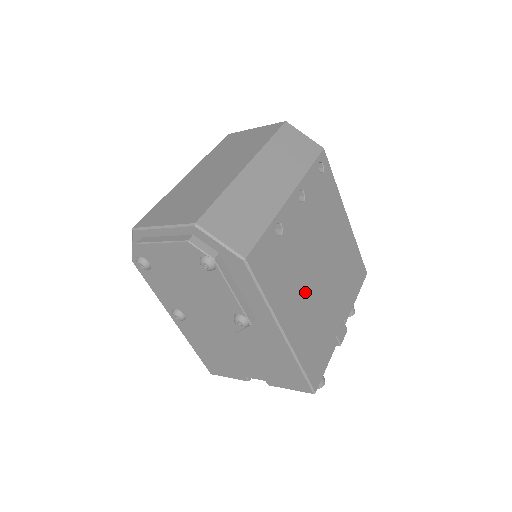
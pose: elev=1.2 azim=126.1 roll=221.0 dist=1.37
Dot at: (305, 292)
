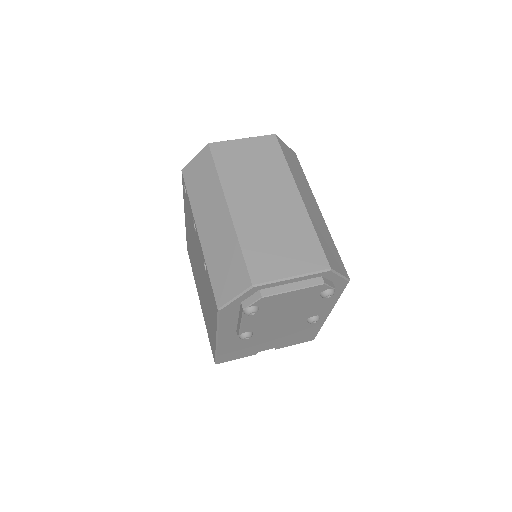
Dot at: occluded
